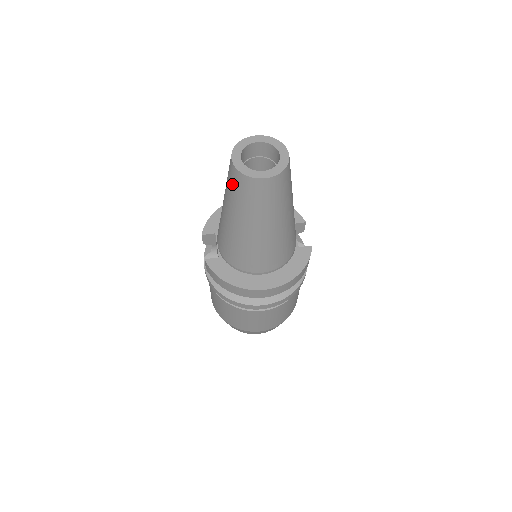
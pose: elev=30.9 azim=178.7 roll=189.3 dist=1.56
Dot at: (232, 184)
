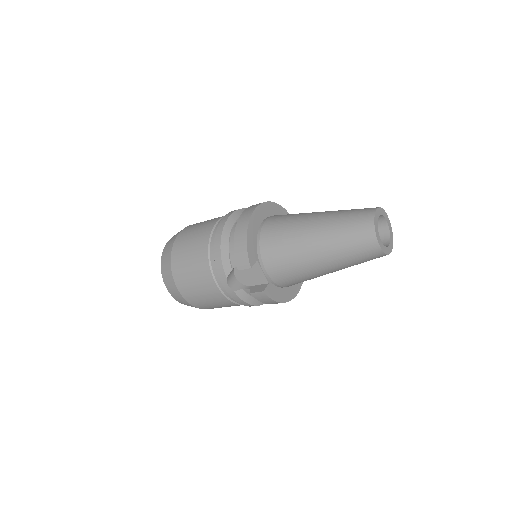
Dot at: (362, 255)
